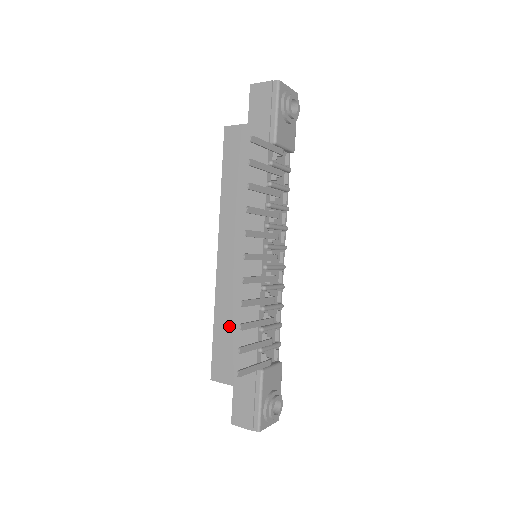
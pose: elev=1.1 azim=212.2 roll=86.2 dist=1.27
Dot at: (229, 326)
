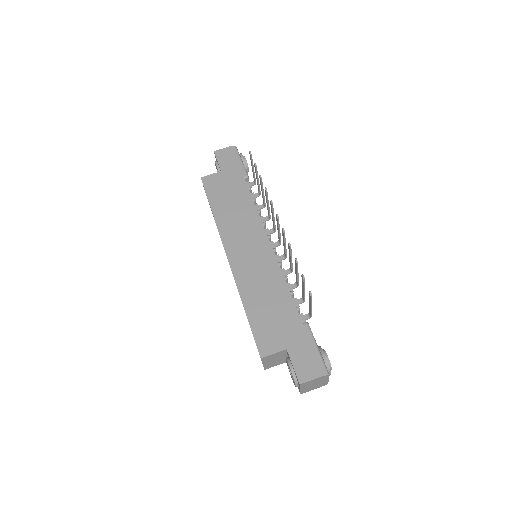
Dot at: (261, 303)
